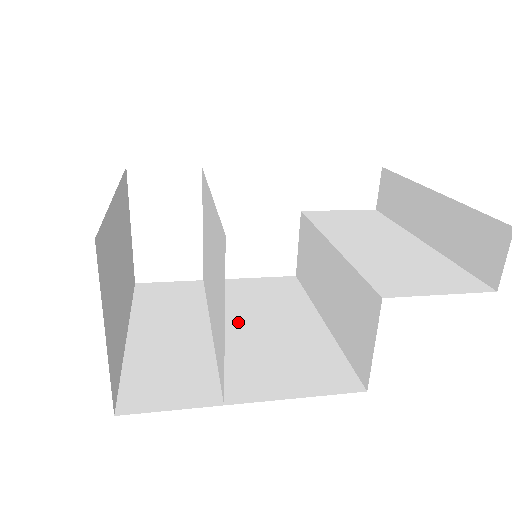
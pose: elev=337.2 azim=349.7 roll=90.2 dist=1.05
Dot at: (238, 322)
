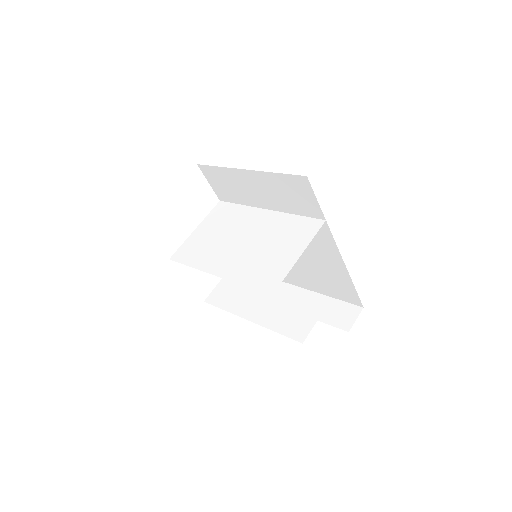
Dot at: occluded
